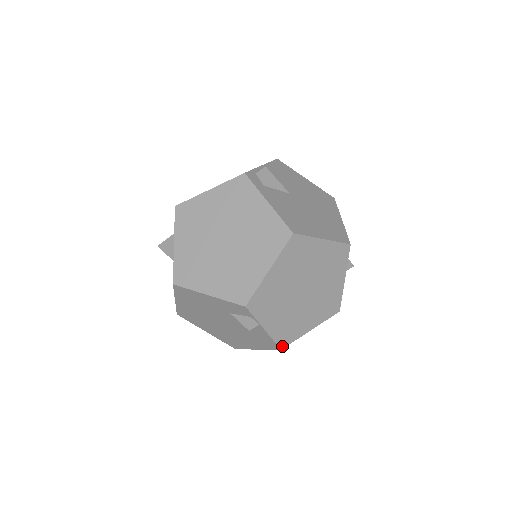
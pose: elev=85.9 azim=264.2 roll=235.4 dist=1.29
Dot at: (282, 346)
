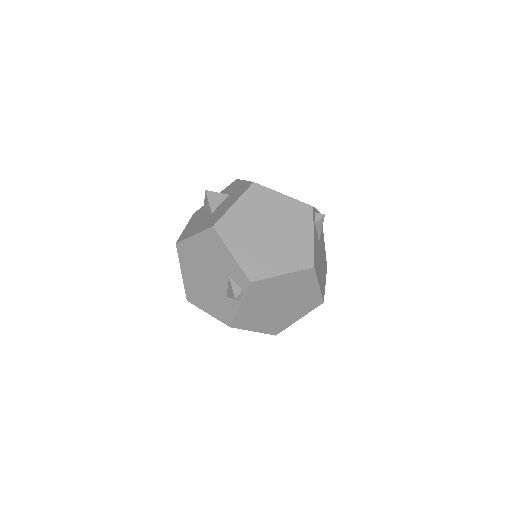
Dot at: (233, 325)
